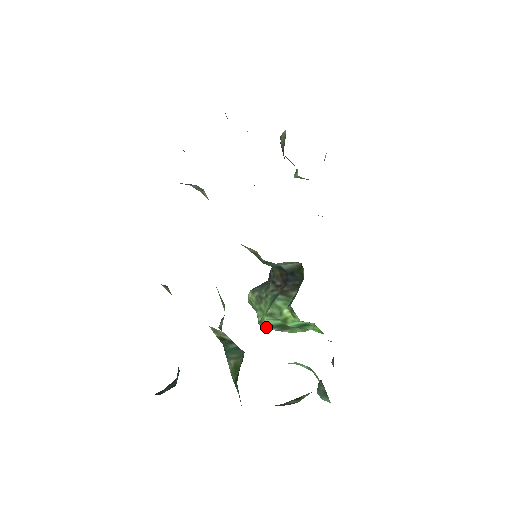
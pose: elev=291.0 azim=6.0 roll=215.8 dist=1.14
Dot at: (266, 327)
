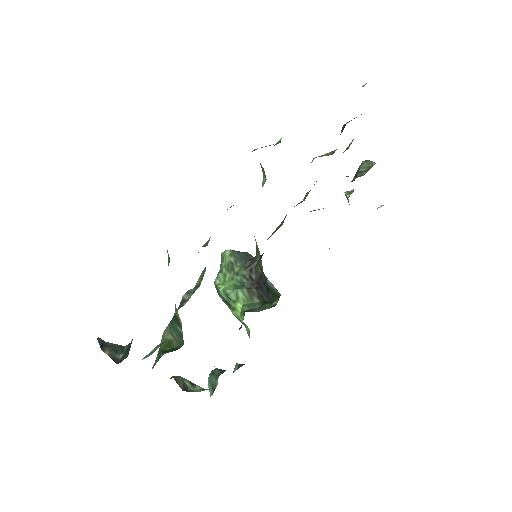
Dot at: (217, 290)
